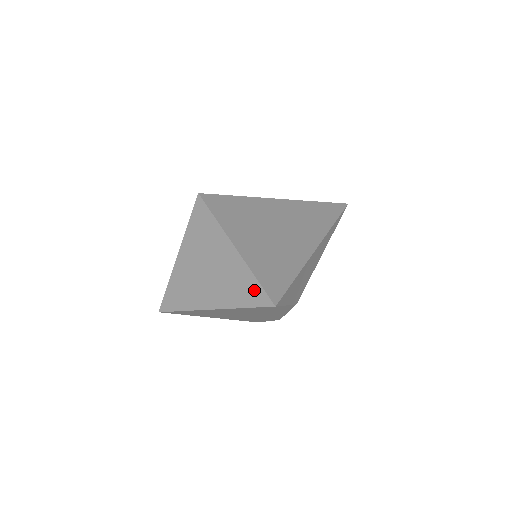
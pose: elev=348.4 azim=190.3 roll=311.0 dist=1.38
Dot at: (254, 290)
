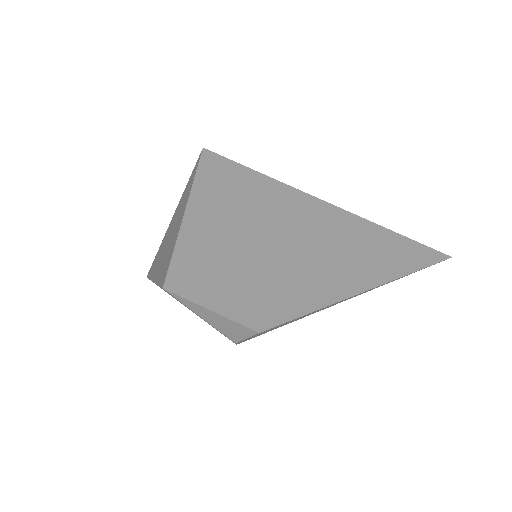
Dot at: (167, 264)
